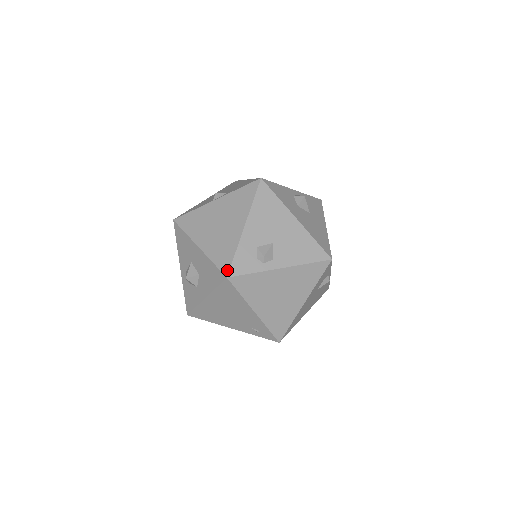
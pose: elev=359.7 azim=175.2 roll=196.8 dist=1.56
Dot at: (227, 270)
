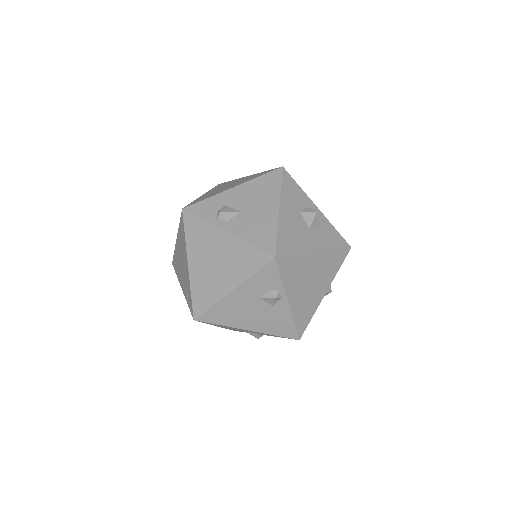
Dot at: (189, 205)
